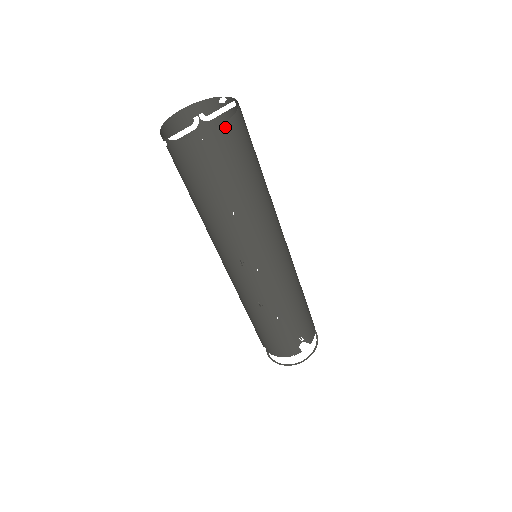
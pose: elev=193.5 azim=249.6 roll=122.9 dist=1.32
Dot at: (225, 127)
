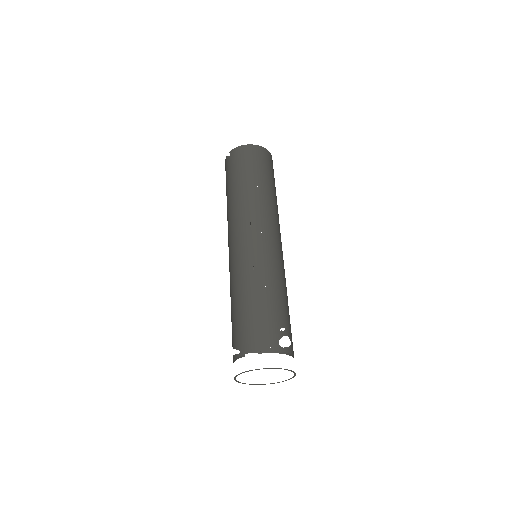
Dot at: (266, 151)
